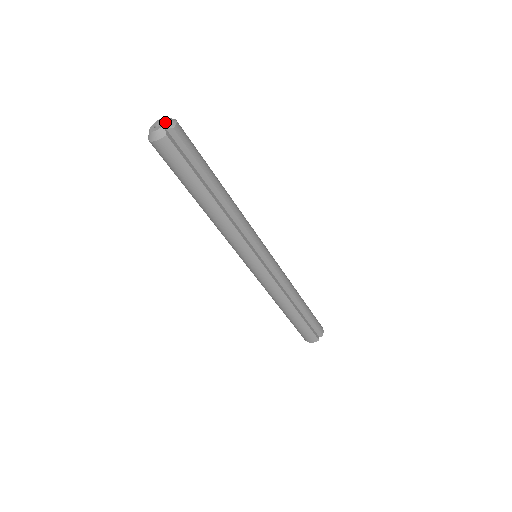
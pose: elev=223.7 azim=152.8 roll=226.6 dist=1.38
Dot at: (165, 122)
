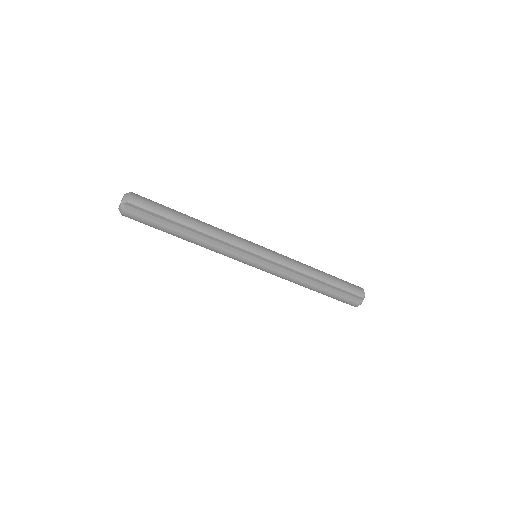
Dot at: (122, 199)
